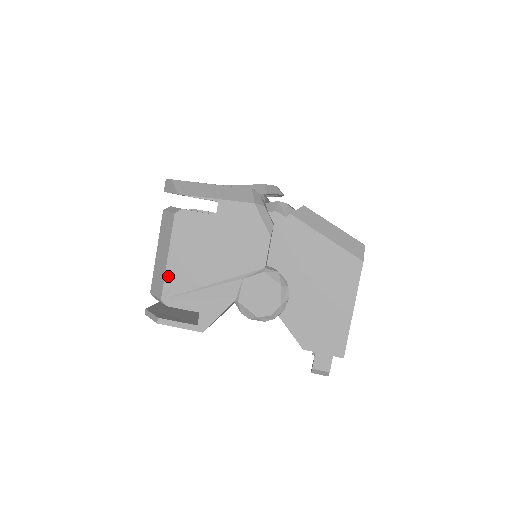
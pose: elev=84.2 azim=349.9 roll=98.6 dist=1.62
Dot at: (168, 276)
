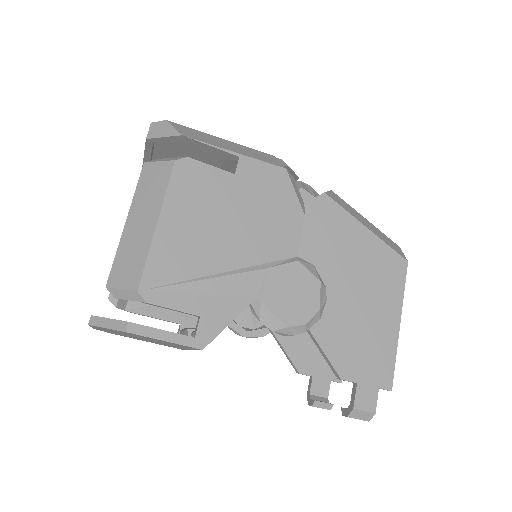
Dot at: (154, 253)
